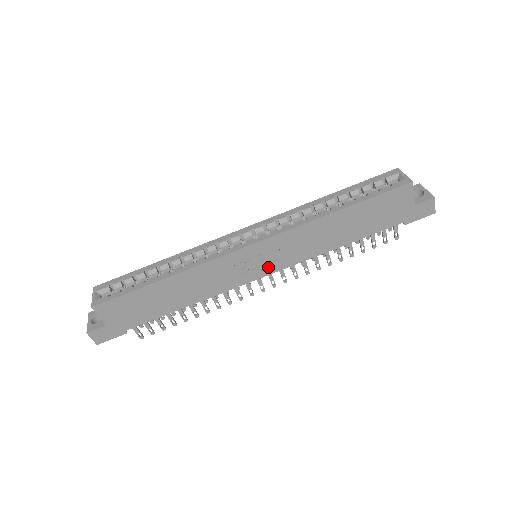
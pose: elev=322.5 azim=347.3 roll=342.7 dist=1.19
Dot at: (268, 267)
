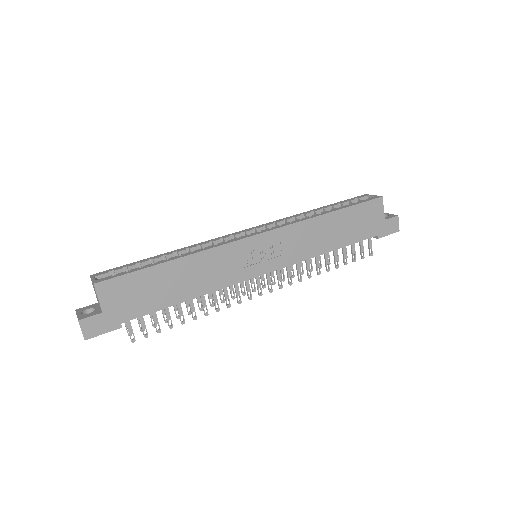
Dot at: (269, 263)
